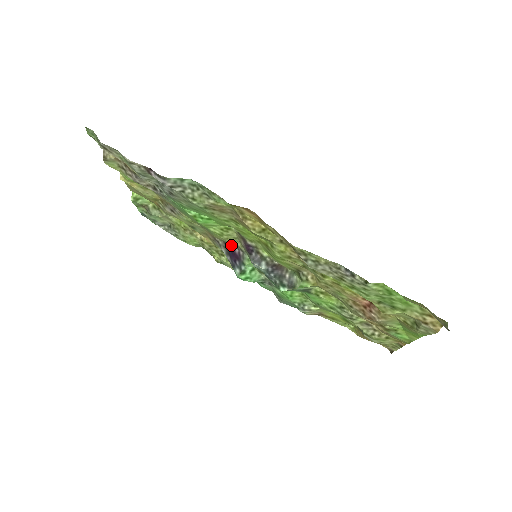
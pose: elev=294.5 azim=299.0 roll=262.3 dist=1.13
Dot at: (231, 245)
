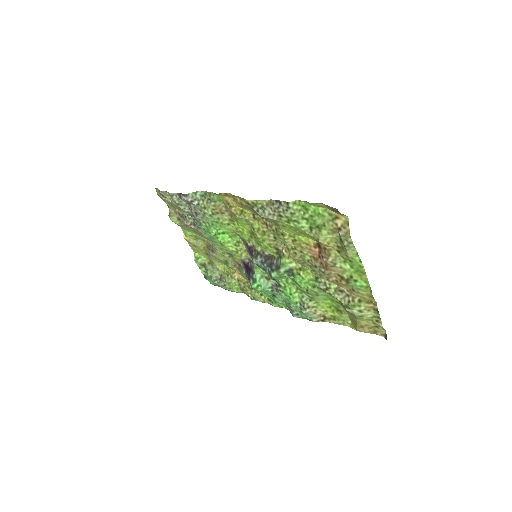
Dot at: (246, 262)
